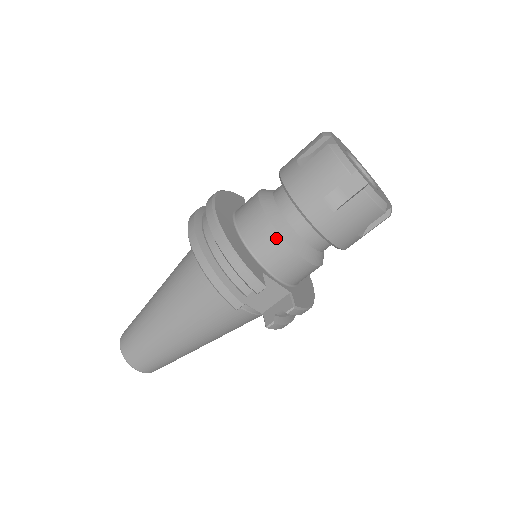
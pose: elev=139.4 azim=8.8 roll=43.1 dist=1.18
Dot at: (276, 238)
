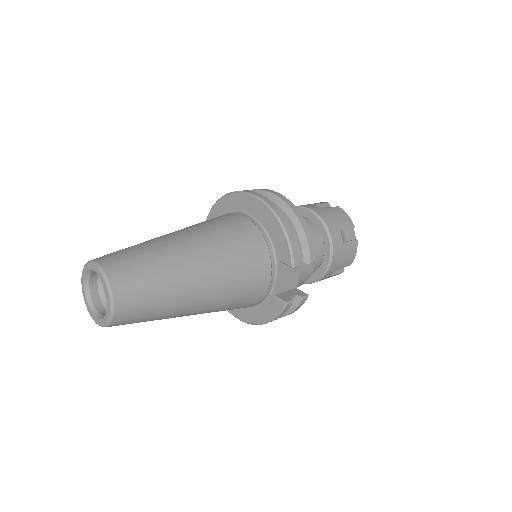
Dot at: occluded
